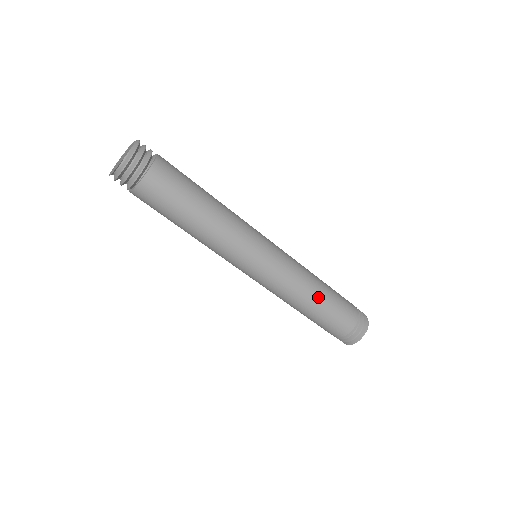
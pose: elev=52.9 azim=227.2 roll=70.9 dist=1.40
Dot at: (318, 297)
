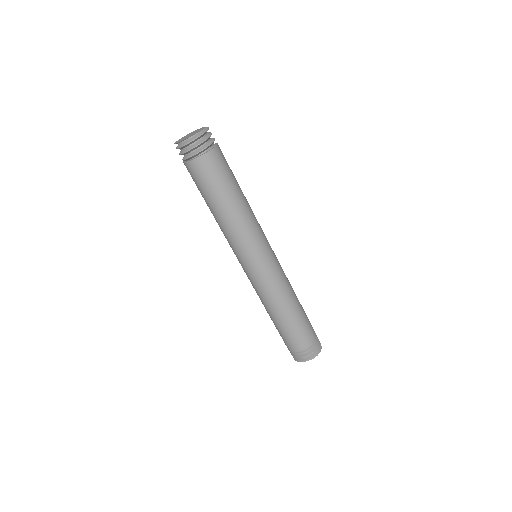
Dot at: (287, 312)
